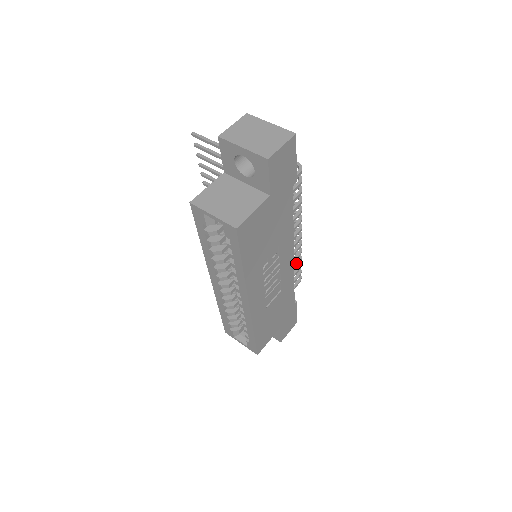
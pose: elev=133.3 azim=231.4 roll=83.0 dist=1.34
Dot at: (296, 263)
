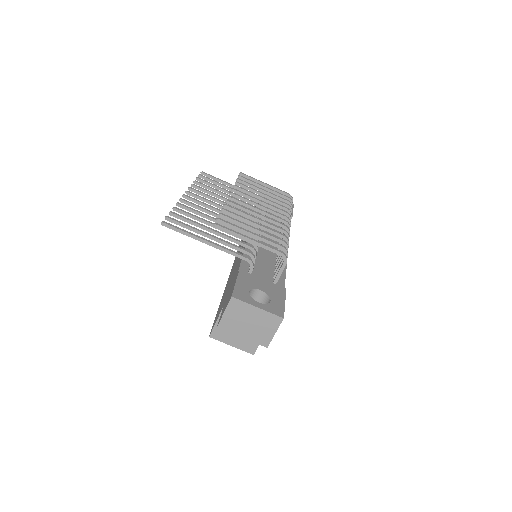
Dot at: occluded
